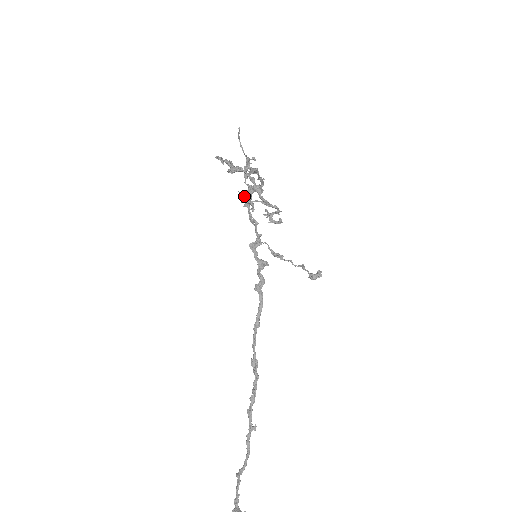
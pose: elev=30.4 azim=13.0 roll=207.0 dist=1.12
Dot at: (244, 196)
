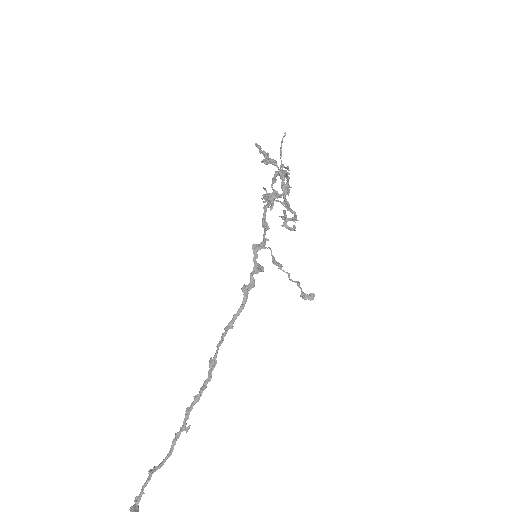
Dot at: (267, 193)
